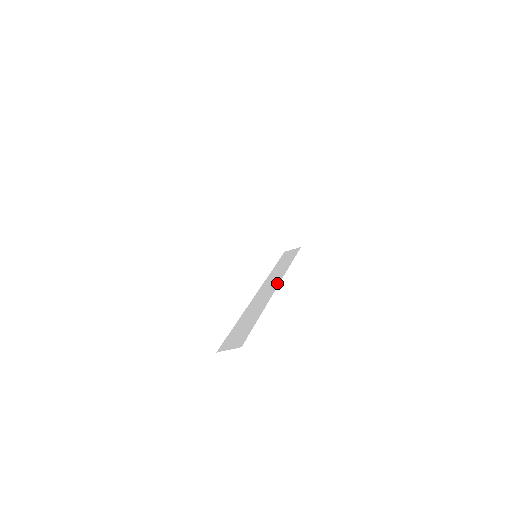
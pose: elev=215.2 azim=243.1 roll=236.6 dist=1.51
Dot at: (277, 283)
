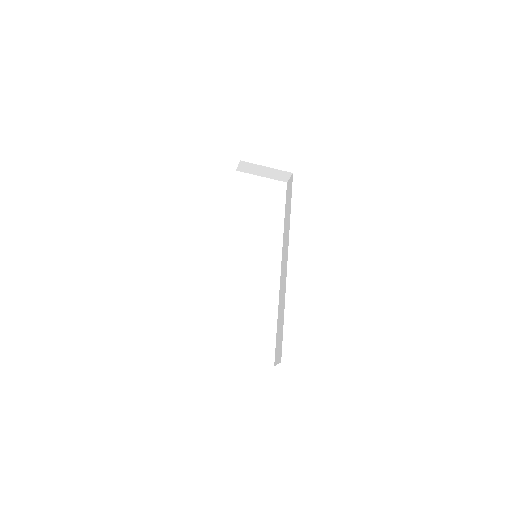
Dot at: (287, 255)
